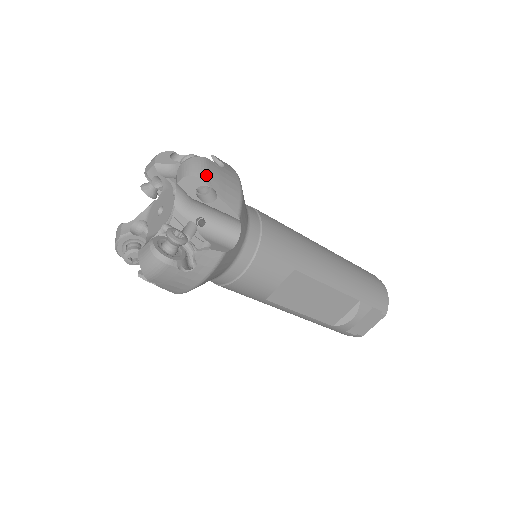
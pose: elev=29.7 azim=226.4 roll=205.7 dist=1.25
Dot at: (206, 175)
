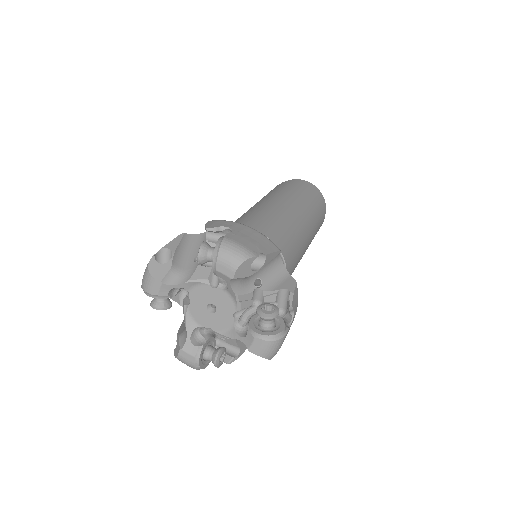
Dot at: occluded
